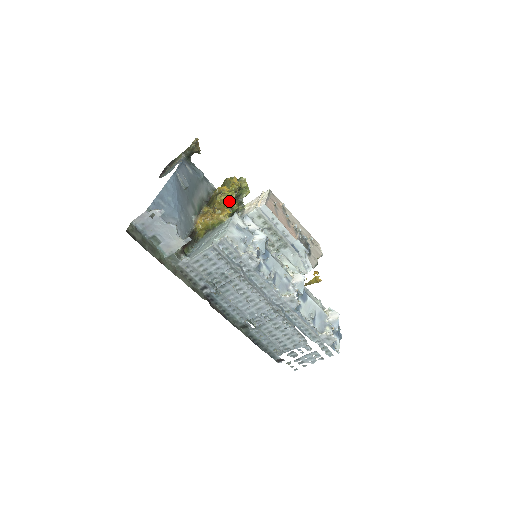
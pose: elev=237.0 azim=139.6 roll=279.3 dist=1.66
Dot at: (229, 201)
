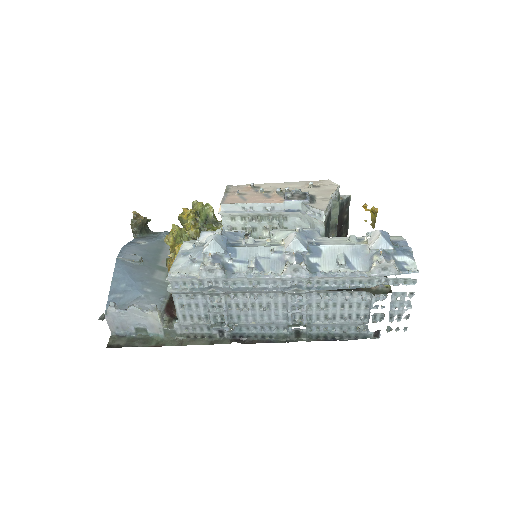
Dot at: (177, 236)
